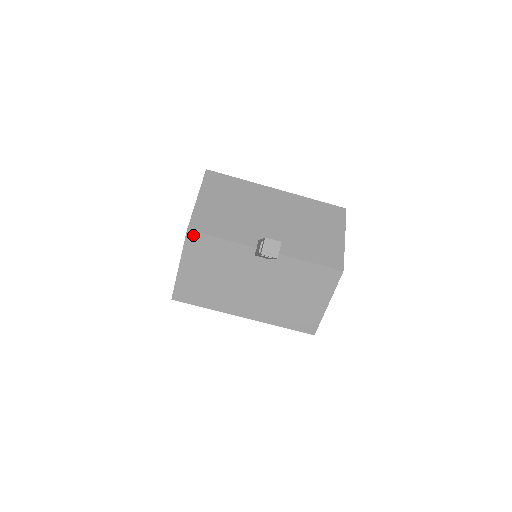
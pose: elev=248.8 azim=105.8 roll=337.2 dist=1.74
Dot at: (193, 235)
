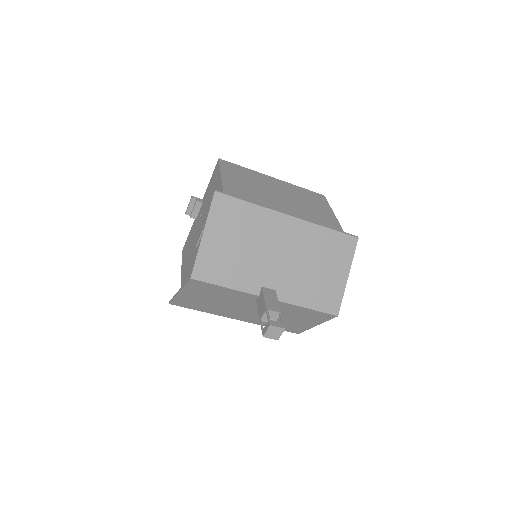
Dot at: (196, 281)
